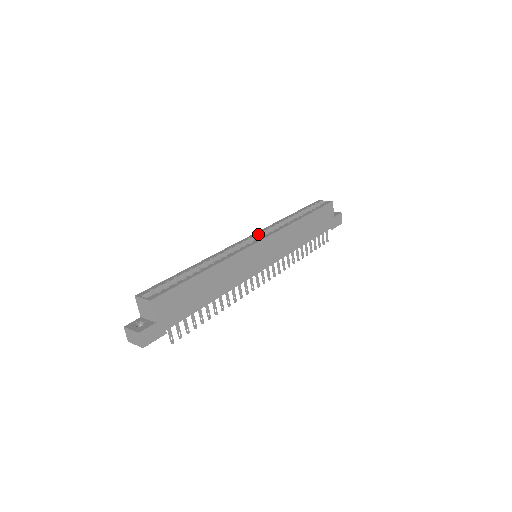
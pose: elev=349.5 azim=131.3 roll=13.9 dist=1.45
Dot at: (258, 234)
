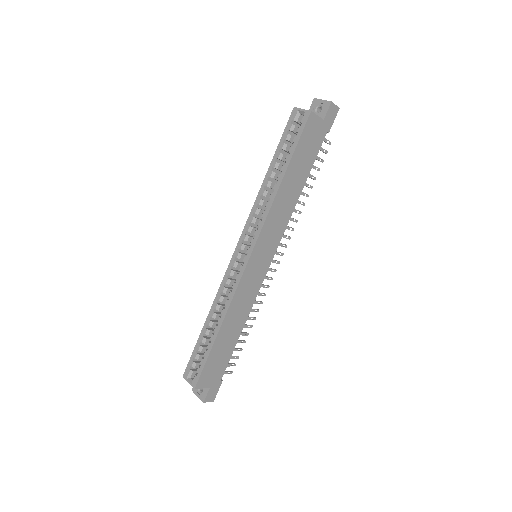
Dot at: (245, 237)
